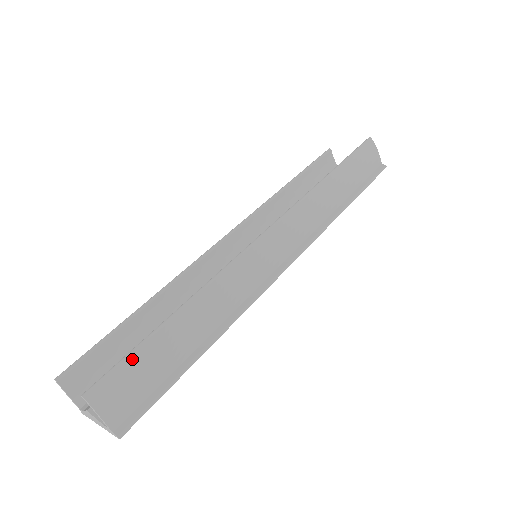
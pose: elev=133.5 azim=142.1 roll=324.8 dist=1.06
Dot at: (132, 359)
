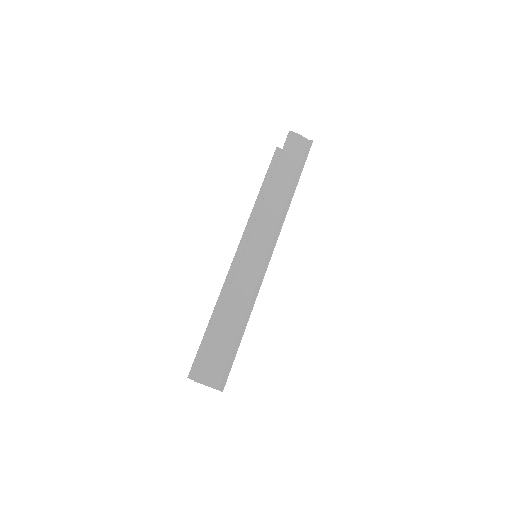
Dot at: (208, 353)
